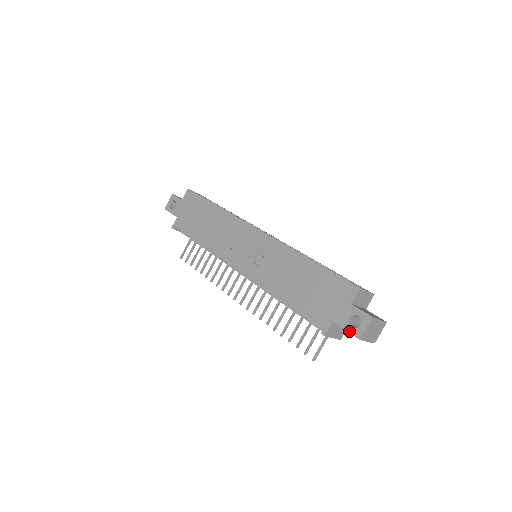
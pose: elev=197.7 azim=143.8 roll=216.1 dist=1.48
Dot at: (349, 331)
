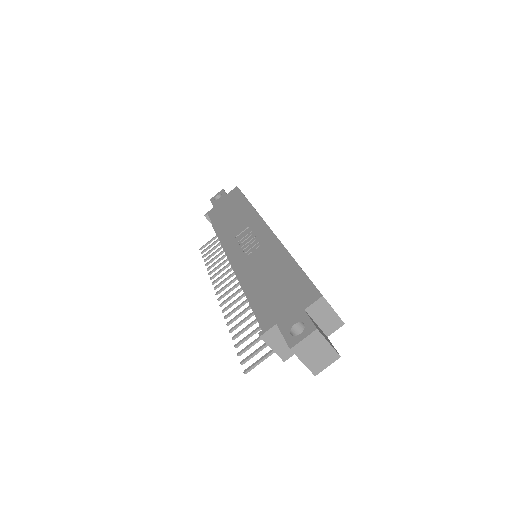
Dot at: (285, 337)
